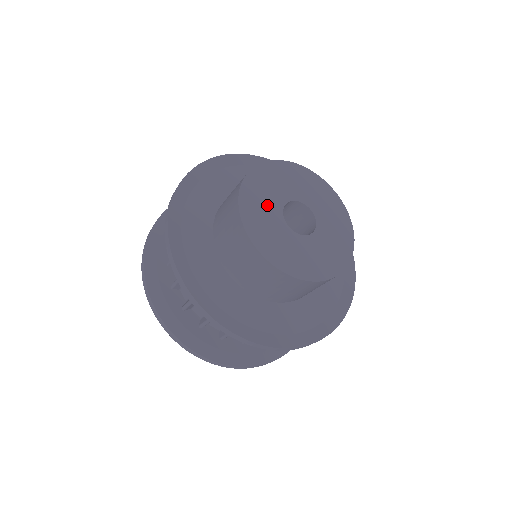
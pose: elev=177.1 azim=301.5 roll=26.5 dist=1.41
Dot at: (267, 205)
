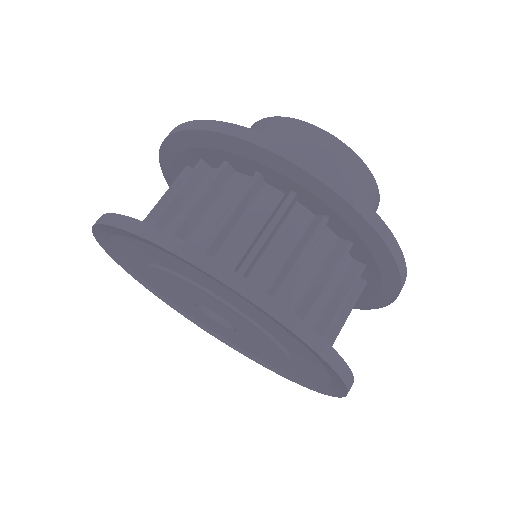
Dot at: occluded
